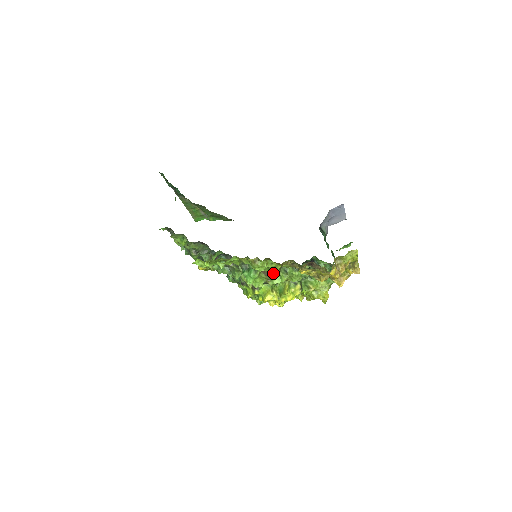
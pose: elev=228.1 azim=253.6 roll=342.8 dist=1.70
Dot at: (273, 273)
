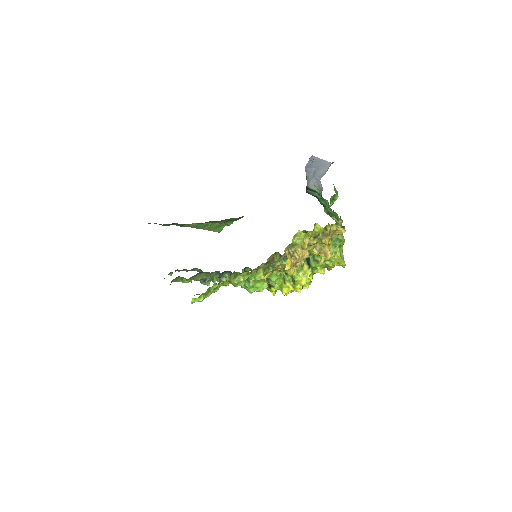
Dot at: (258, 279)
